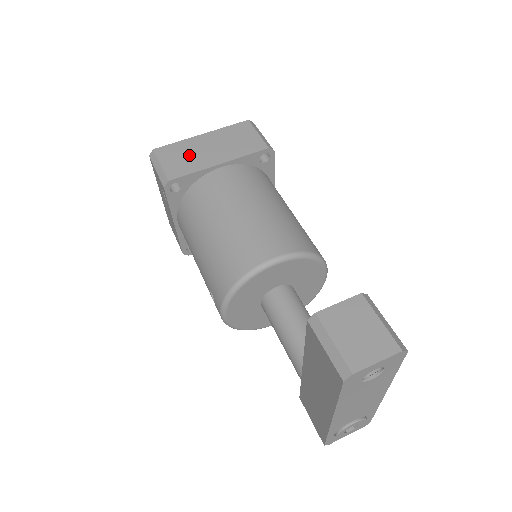
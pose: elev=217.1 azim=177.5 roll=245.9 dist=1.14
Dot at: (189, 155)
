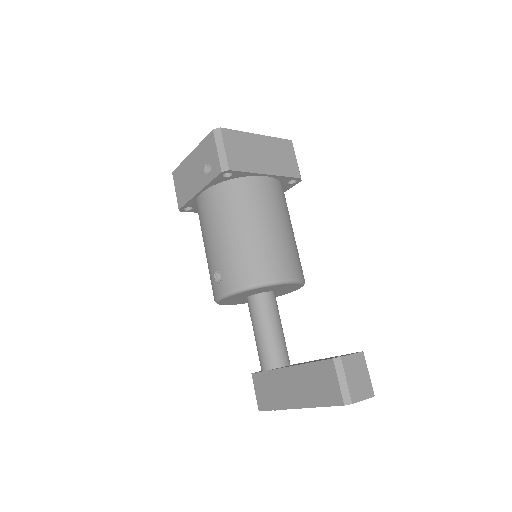
Dot at: (247, 151)
